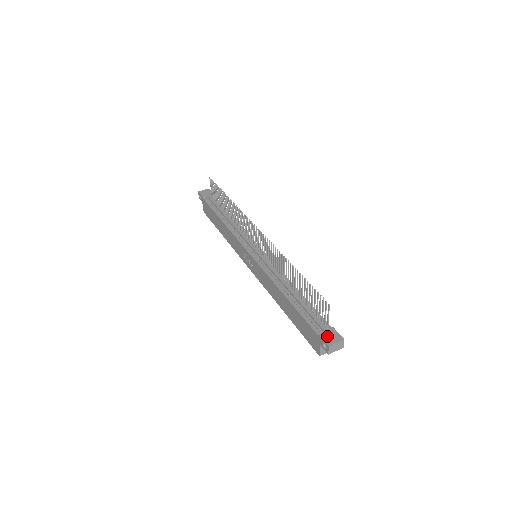
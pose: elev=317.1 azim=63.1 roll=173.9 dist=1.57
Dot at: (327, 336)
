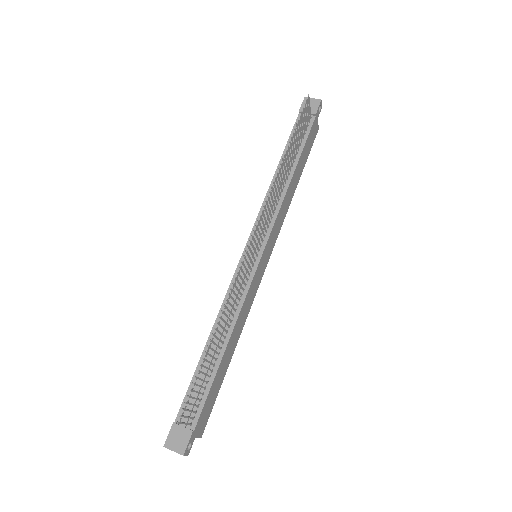
Dot at: (175, 435)
